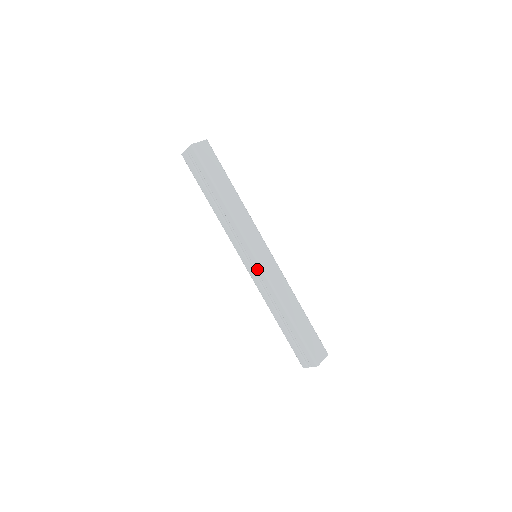
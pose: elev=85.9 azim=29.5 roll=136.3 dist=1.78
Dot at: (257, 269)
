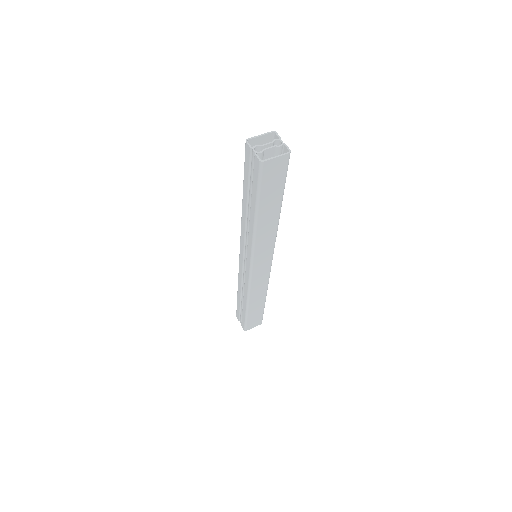
Dot at: (246, 271)
